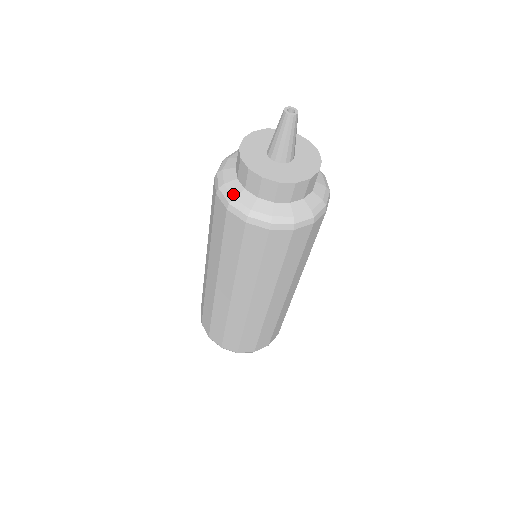
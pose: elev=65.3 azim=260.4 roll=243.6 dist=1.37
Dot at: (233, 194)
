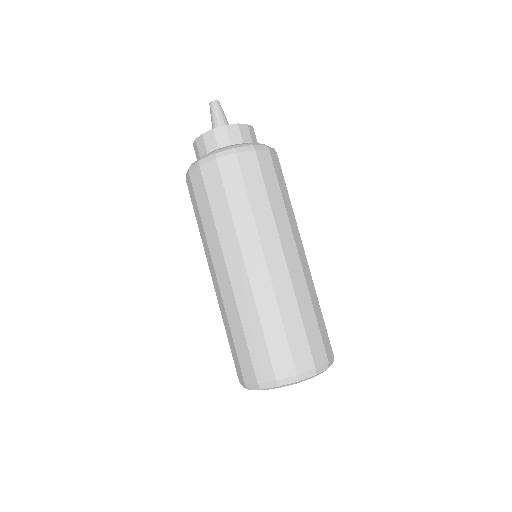
Dot at: (200, 158)
